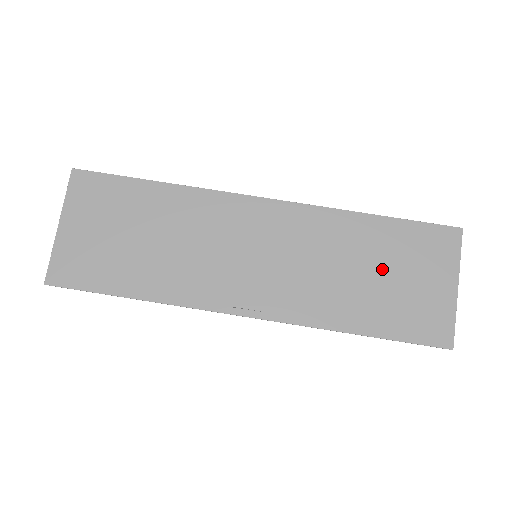
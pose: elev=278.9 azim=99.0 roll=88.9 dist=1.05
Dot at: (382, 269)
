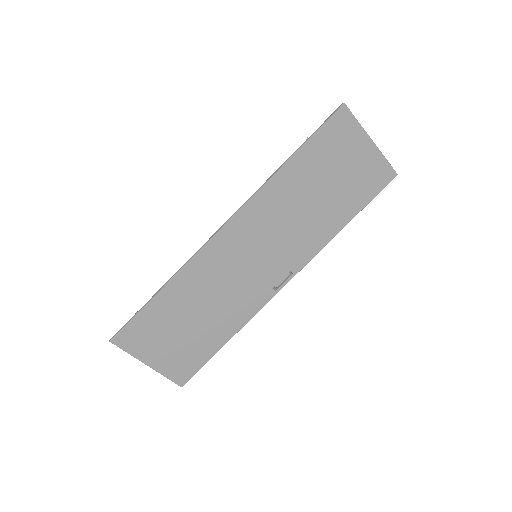
Dot at: (325, 182)
